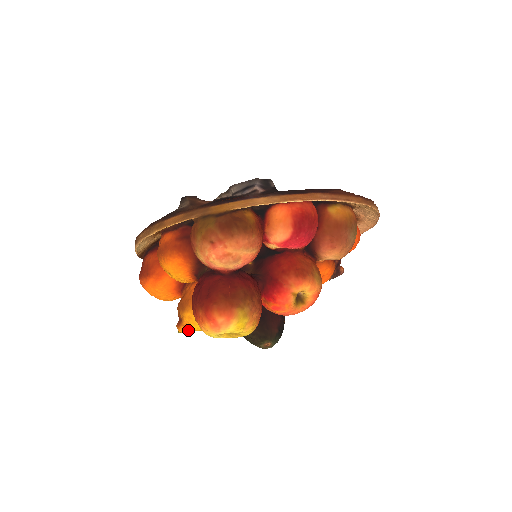
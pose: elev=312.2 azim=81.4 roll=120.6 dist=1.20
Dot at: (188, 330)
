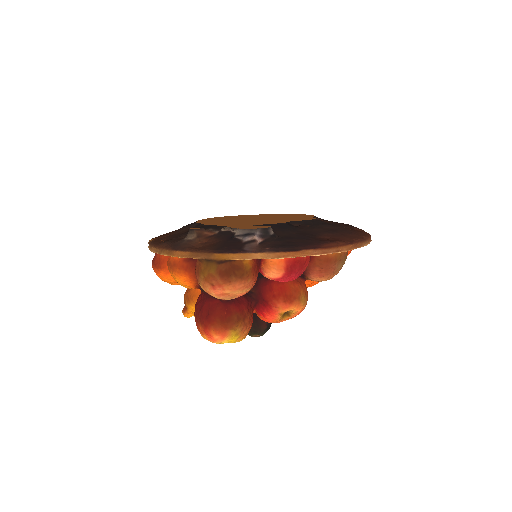
Dot at: occluded
